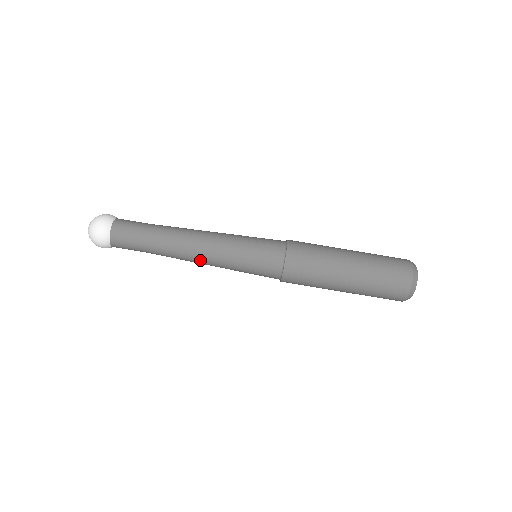
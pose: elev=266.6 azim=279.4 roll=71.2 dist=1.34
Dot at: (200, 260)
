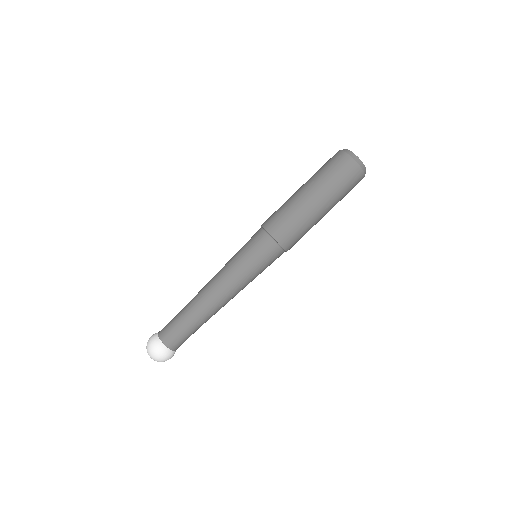
Dot at: (222, 290)
